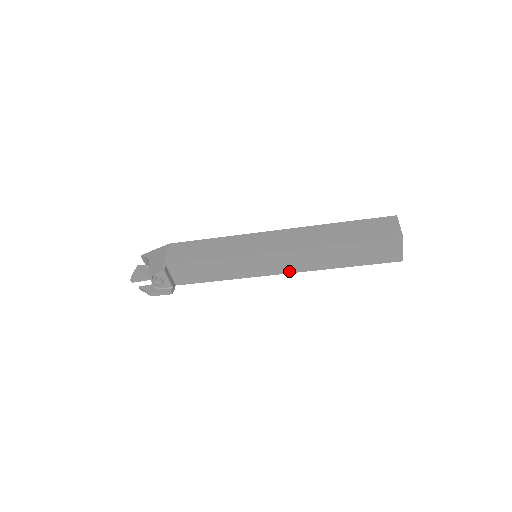
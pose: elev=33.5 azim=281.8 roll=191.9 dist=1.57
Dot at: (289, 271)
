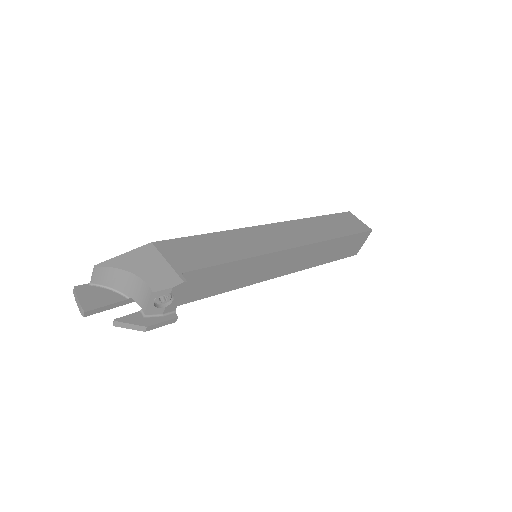
Dot at: (288, 272)
